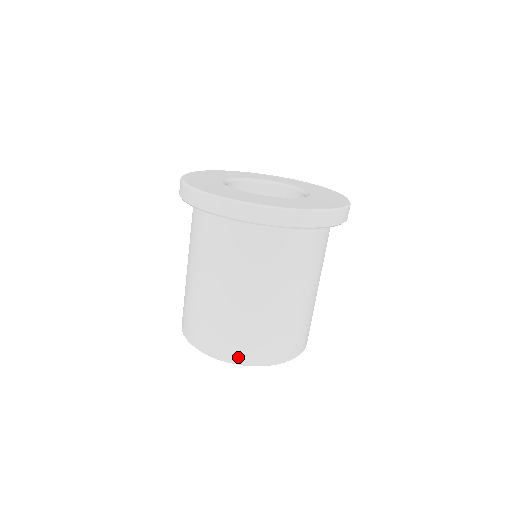
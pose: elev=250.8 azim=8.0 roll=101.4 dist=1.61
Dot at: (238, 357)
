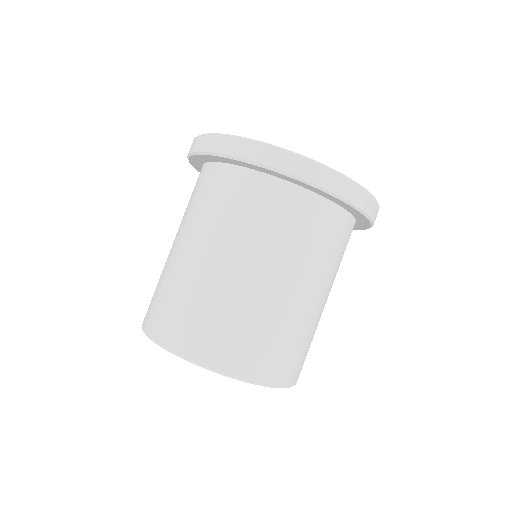
Dot at: (150, 325)
